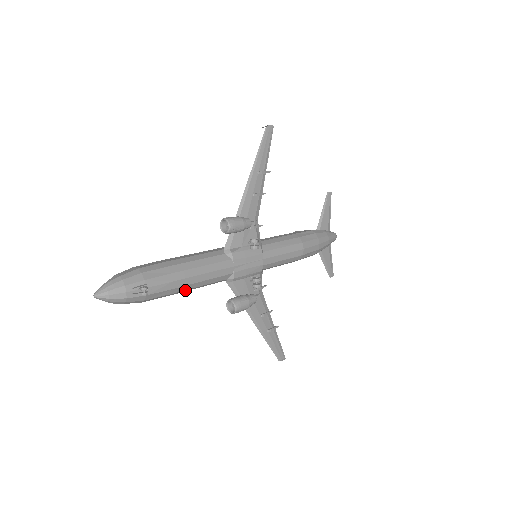
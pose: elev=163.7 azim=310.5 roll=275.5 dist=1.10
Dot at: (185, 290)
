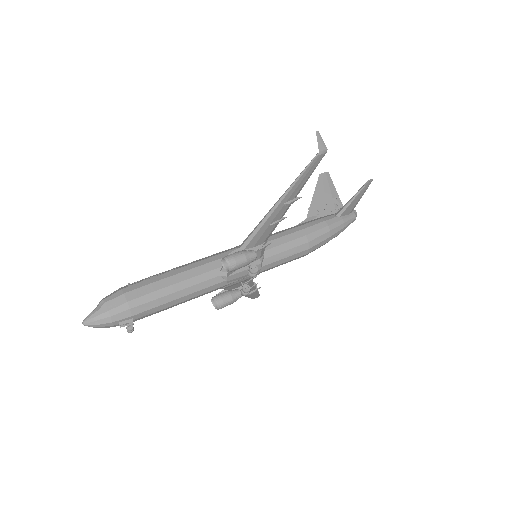
Dot at: occluded
